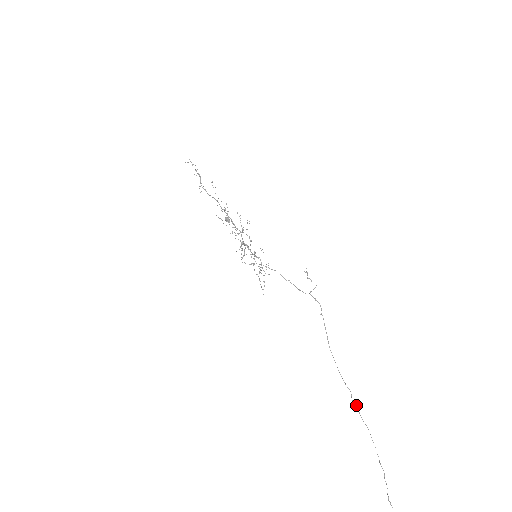
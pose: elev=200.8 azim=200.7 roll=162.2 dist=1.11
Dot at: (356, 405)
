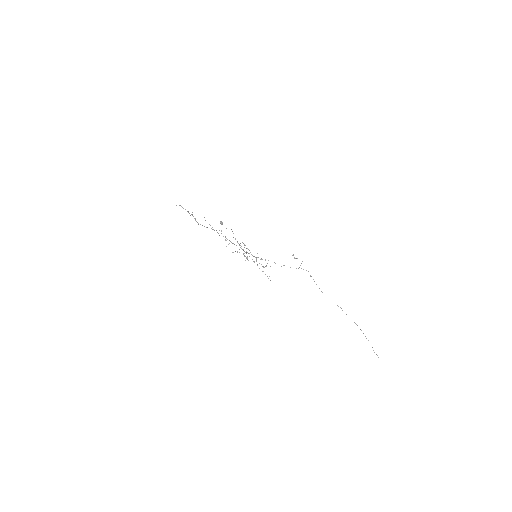
Dot at: (346, 314)
